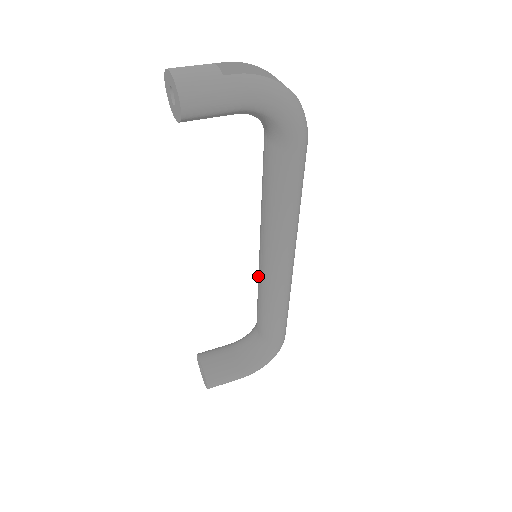
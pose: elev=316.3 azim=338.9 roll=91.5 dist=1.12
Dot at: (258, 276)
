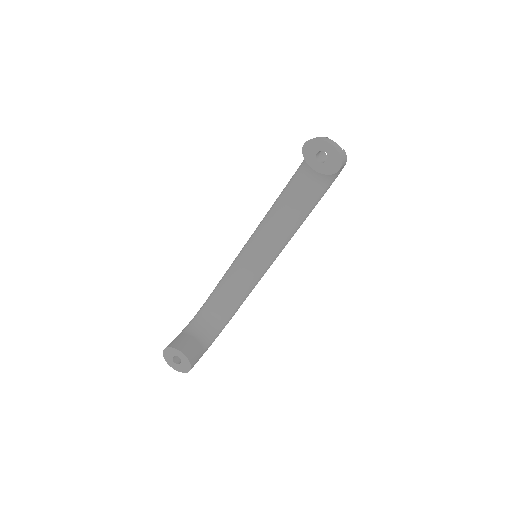
Dot at: (236, 271)
